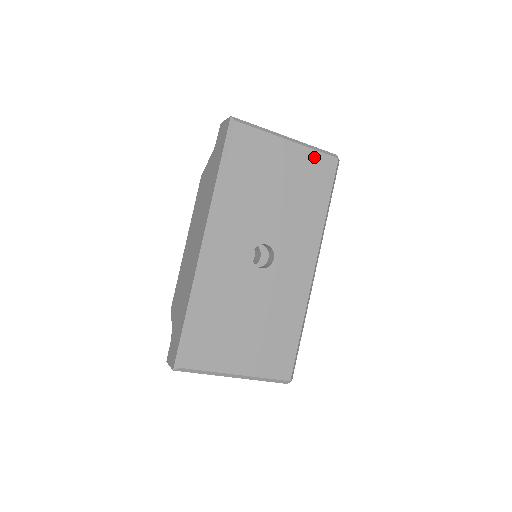
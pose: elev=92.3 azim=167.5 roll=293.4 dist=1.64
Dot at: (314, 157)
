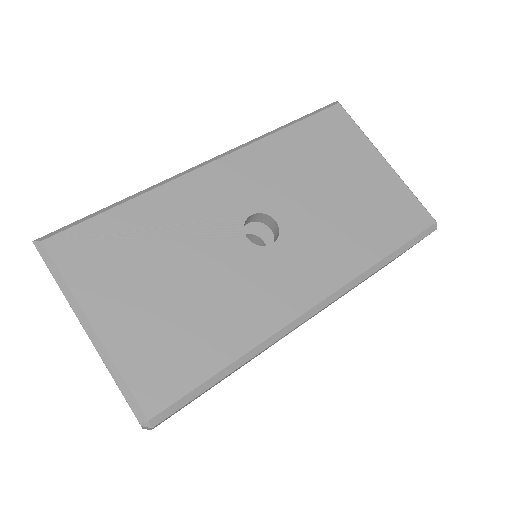
Dot at: (405, 196)
